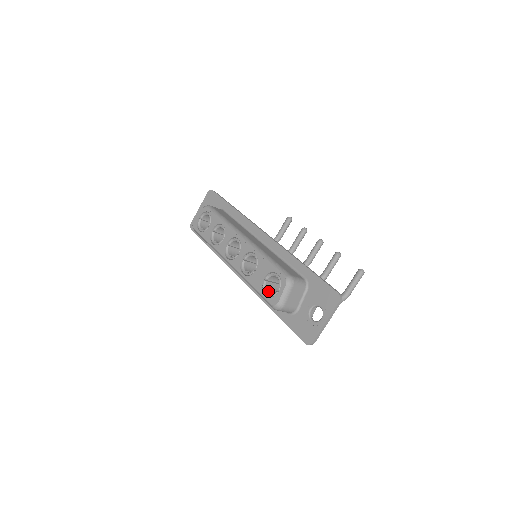
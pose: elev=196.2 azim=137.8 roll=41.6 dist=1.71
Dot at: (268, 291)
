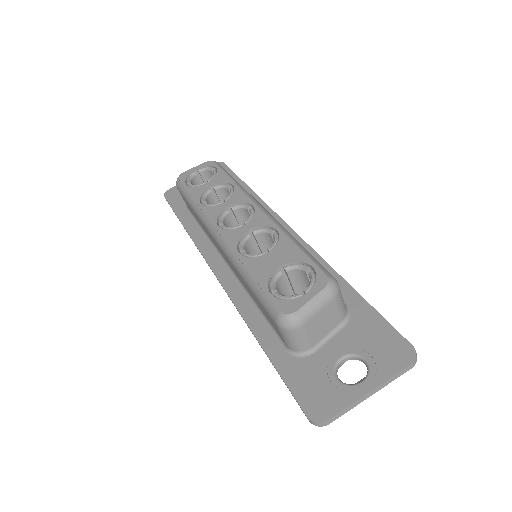
Dot at: (278, 291)
